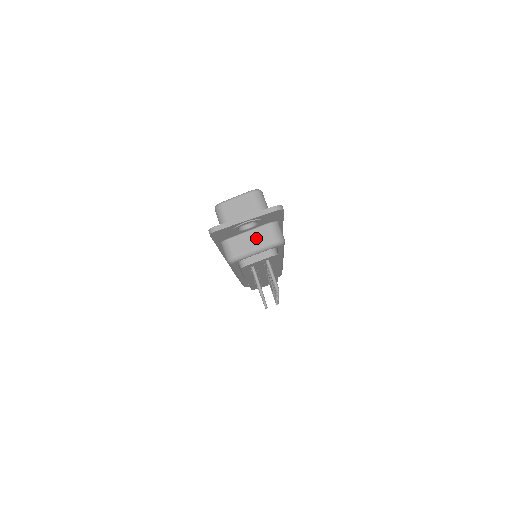
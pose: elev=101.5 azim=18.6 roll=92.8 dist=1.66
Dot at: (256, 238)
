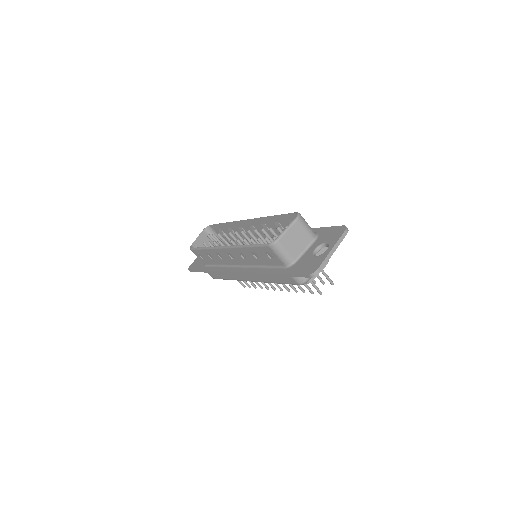
Dot at: occluded
